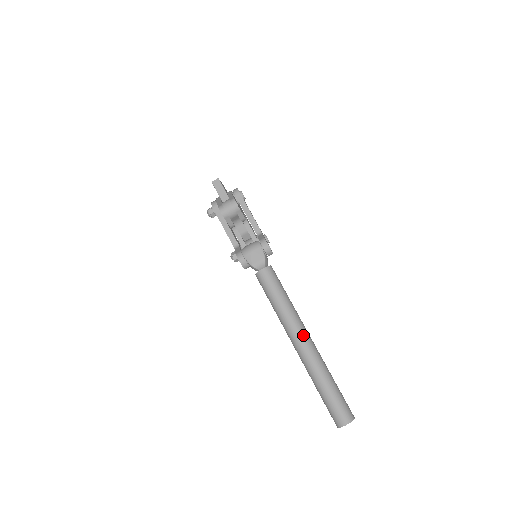
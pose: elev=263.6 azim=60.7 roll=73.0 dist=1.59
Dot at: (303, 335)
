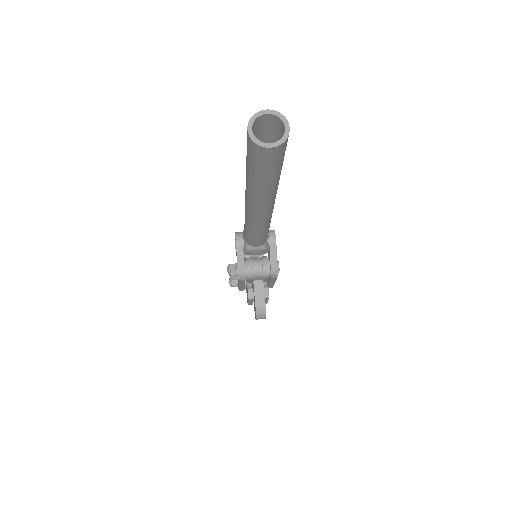
Dot at: occluded
